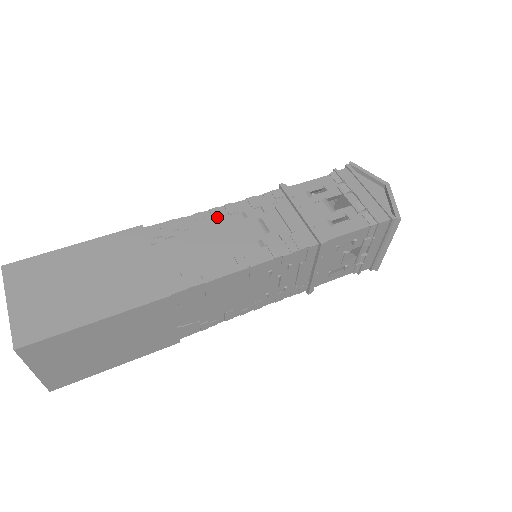
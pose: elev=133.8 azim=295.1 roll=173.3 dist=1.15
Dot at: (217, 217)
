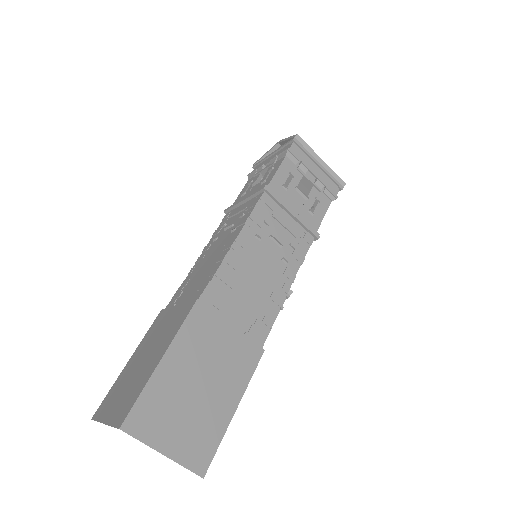
Dot at: (201, 258)
